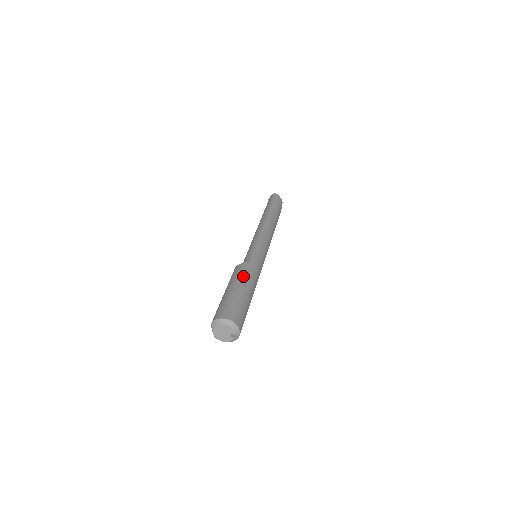
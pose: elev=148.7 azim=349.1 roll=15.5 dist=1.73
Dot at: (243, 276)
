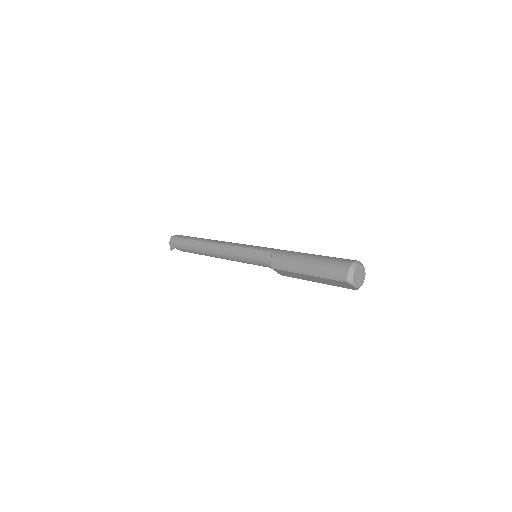
Dot at: (293, 255)
